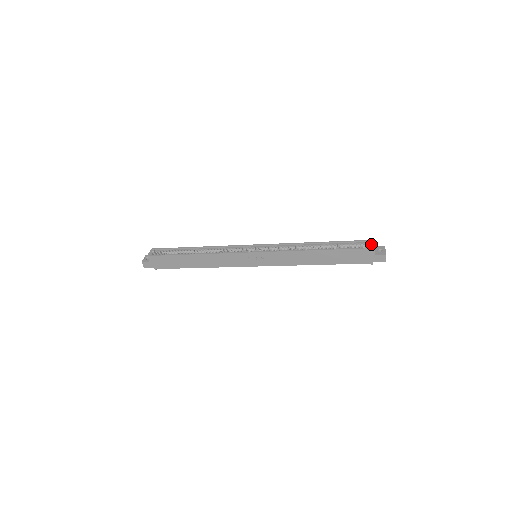
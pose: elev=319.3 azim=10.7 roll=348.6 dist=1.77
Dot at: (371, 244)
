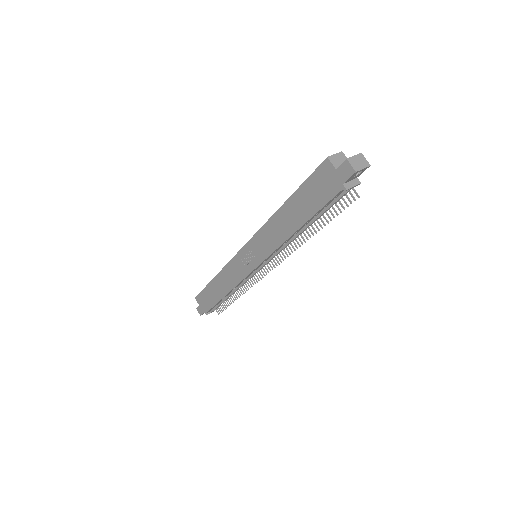
Dot at: (334, 158)
